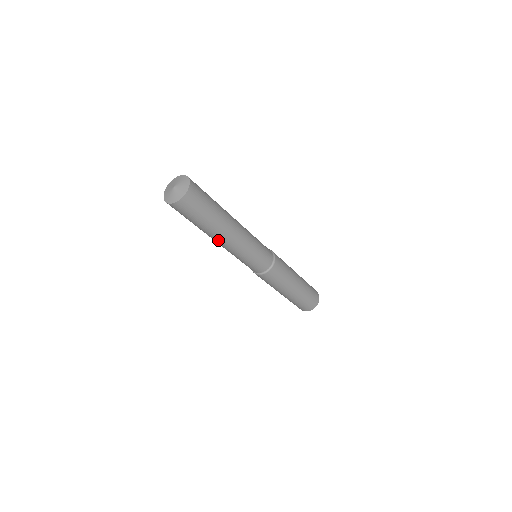
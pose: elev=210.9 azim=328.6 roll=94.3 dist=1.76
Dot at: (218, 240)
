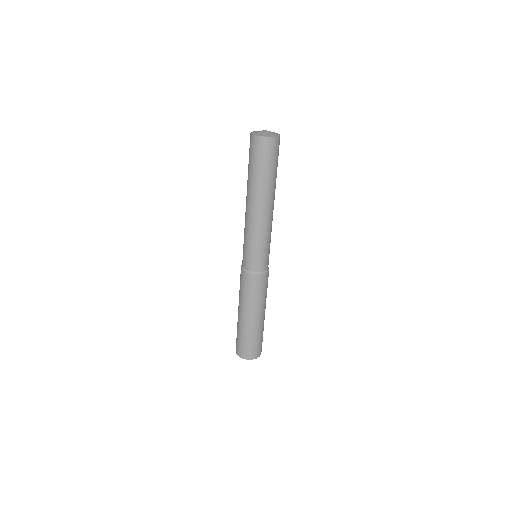
Dot at: (251, 203)
